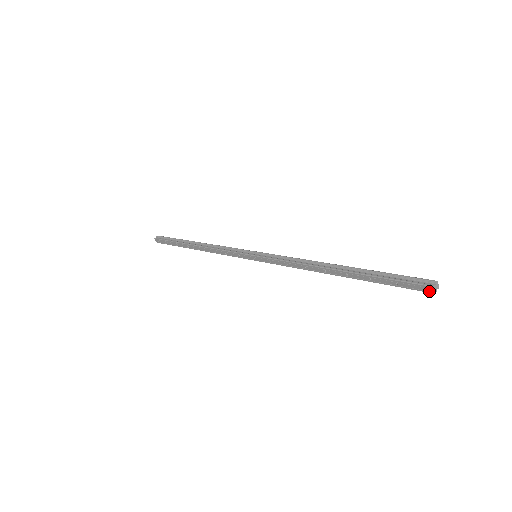
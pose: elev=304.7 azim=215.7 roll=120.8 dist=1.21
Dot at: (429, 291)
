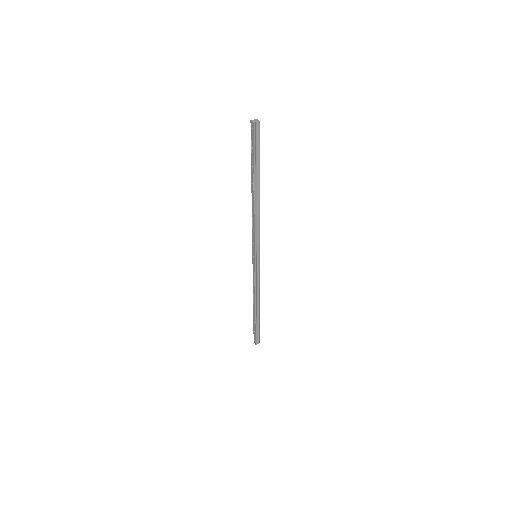
Dot at: (253, 126)
